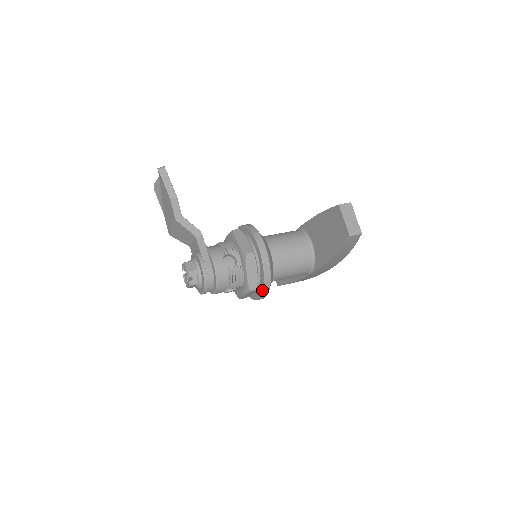
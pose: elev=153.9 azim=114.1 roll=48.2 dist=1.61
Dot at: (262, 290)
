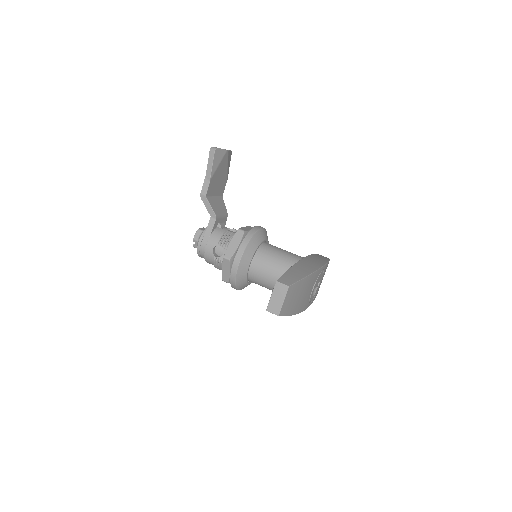
Dot at: (232, 286)
